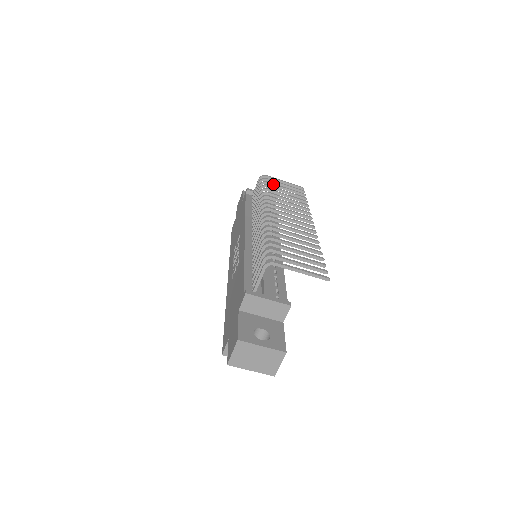
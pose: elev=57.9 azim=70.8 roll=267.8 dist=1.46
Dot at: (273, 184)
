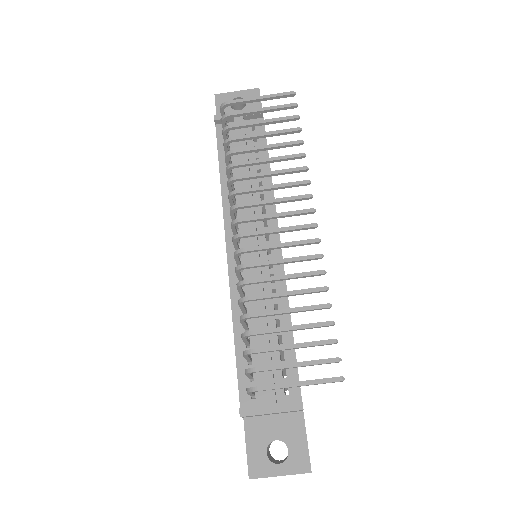
Dot at: (241, 126)
